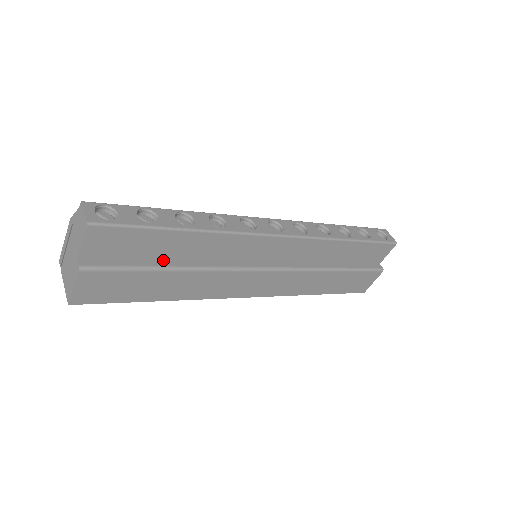
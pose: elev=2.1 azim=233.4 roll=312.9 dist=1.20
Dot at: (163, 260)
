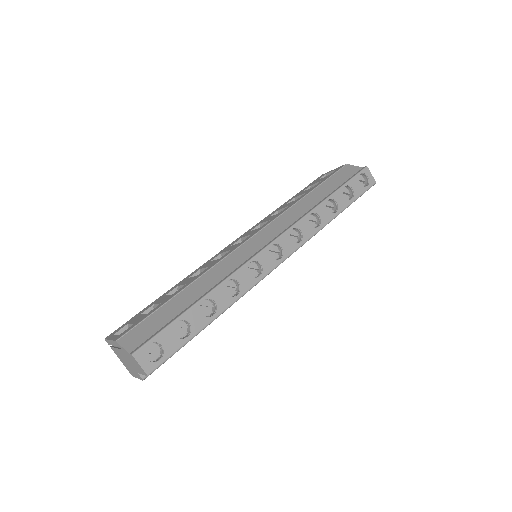
Dot at: occluded
